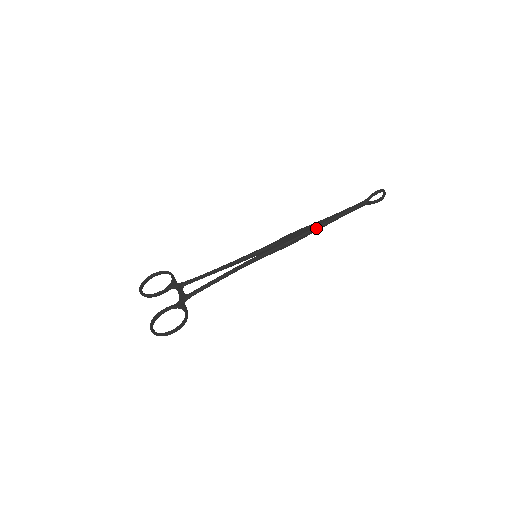
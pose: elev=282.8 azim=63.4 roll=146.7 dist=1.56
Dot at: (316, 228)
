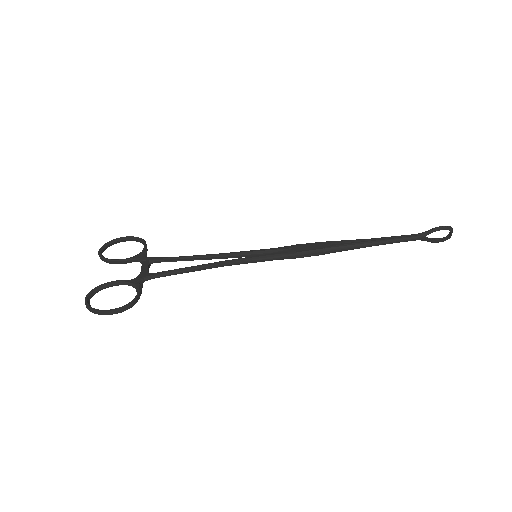
Dot at: (346, 247)
